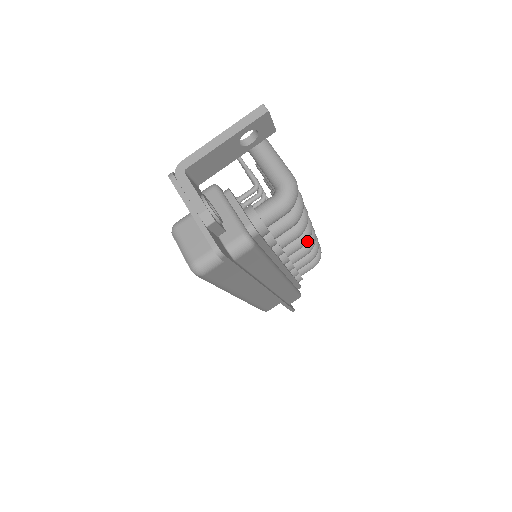
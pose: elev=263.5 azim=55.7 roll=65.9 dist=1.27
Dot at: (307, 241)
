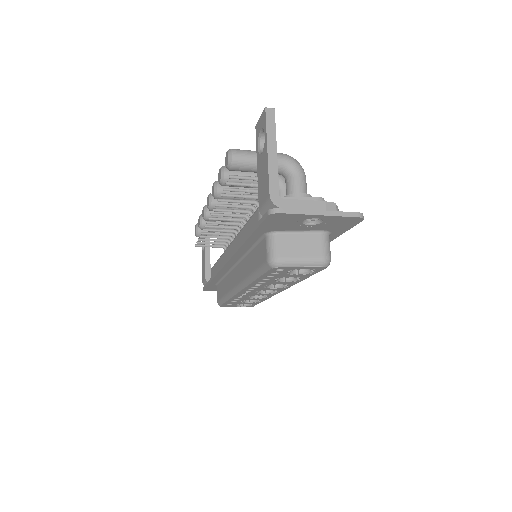
Dot at: occluded
